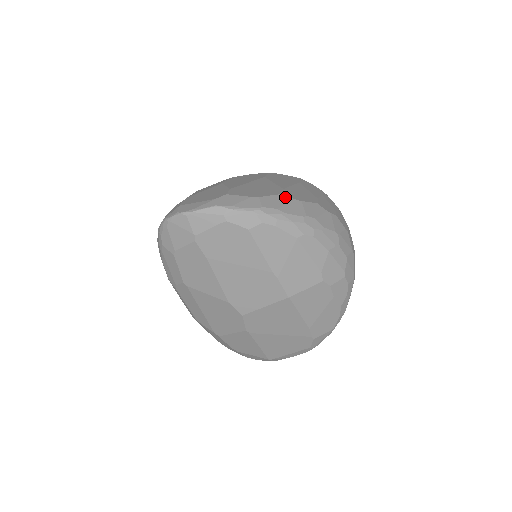
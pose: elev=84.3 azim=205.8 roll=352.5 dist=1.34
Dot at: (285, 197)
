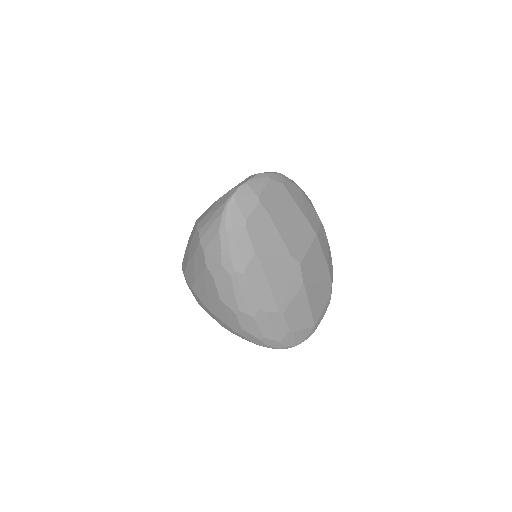
Dot at: occluded
